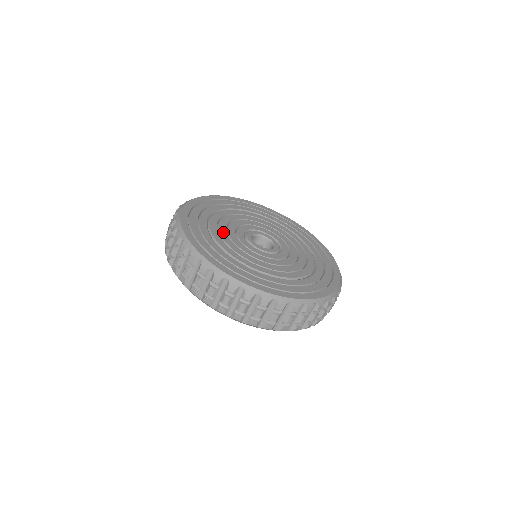
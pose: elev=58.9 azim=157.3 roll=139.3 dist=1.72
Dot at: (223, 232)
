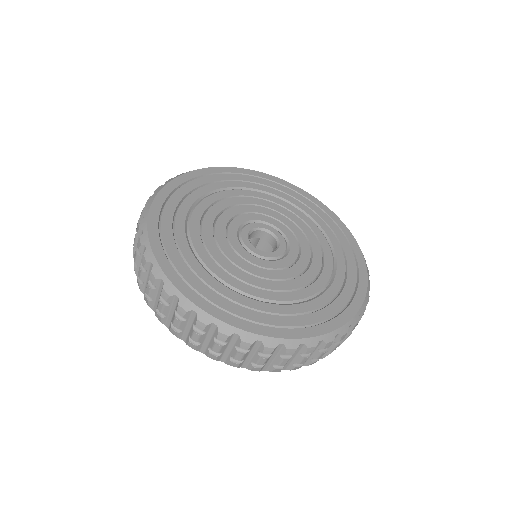
Dot at: (211, 244)
